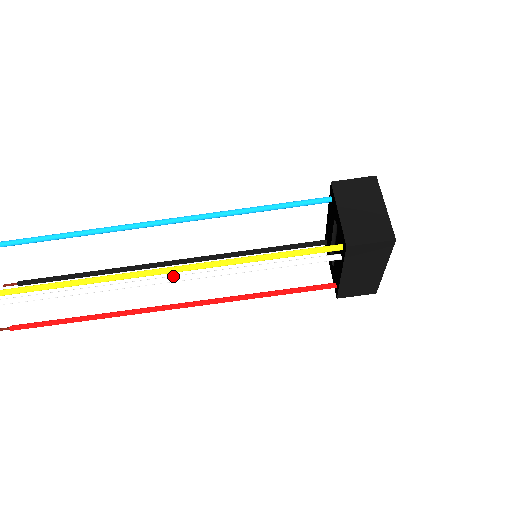
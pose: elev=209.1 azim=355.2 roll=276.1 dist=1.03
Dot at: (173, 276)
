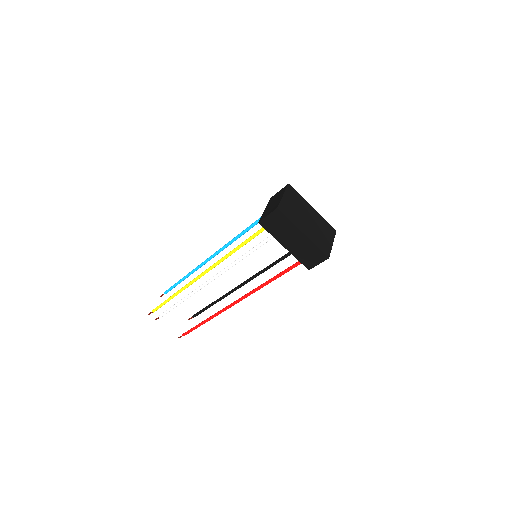
Dot at: occluded
